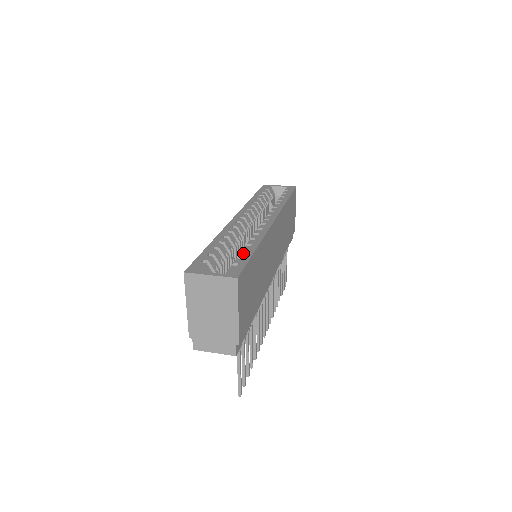
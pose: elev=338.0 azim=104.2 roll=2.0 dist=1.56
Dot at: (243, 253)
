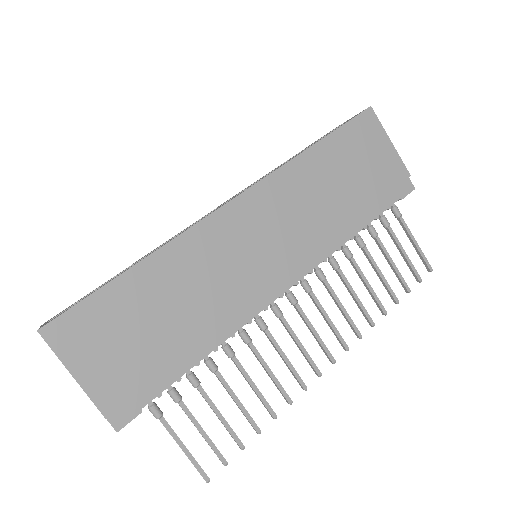
Dot at: (110, 280)
